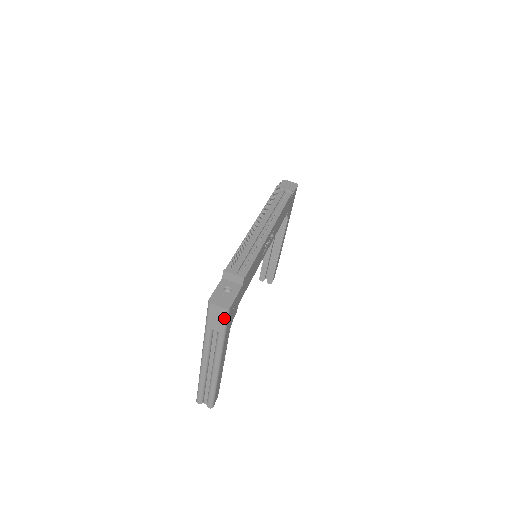
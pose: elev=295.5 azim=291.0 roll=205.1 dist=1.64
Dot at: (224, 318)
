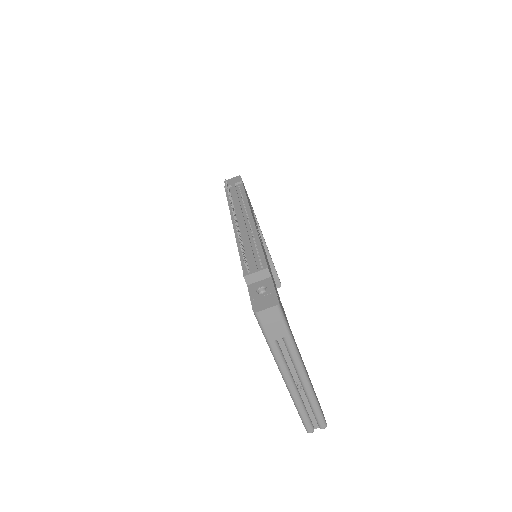
Dot at: (280, 317)
